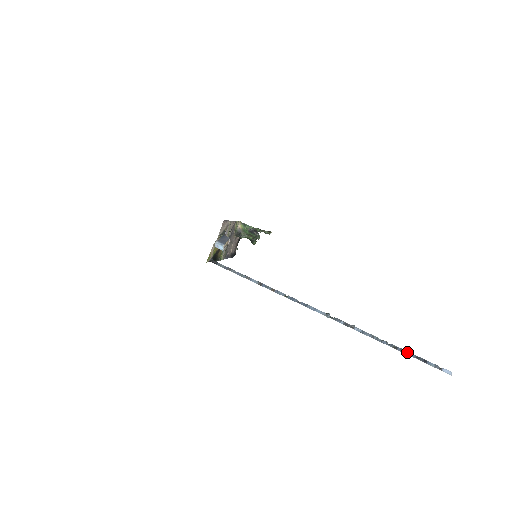
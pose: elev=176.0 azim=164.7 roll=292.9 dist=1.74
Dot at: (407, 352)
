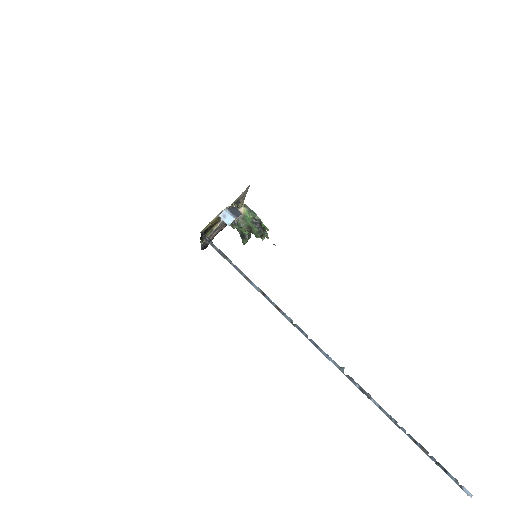
Dot at: (427, 452)
